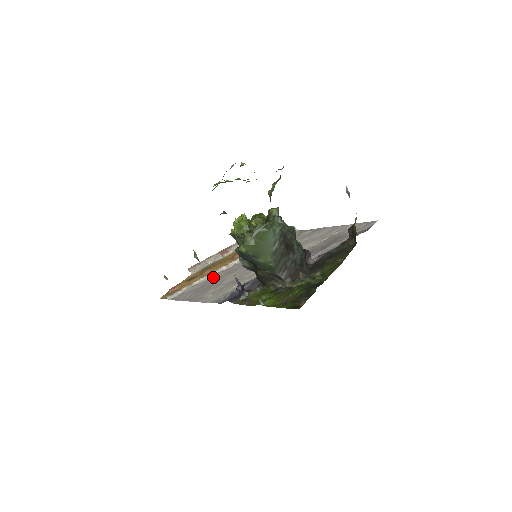
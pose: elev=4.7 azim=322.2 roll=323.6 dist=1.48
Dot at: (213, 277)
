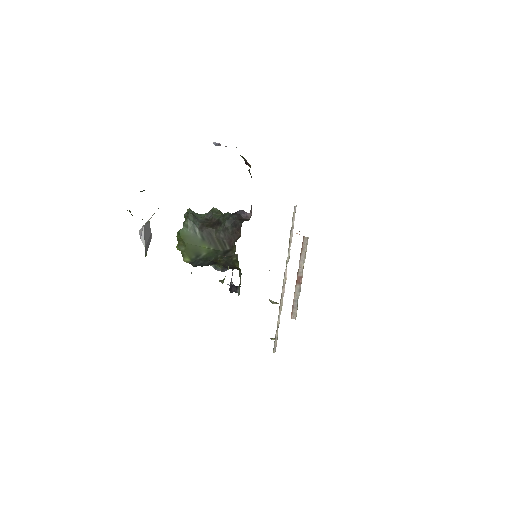
Dot at: occluded
